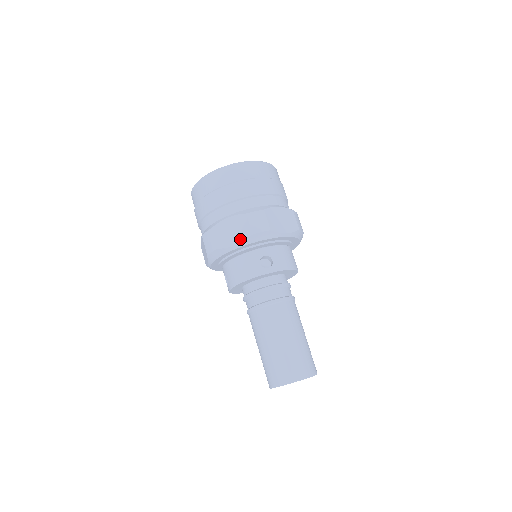
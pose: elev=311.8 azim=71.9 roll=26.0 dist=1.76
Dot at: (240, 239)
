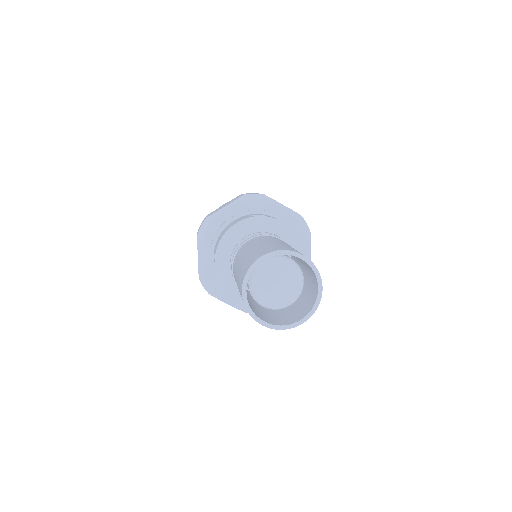
Dot at: (231, 202)
